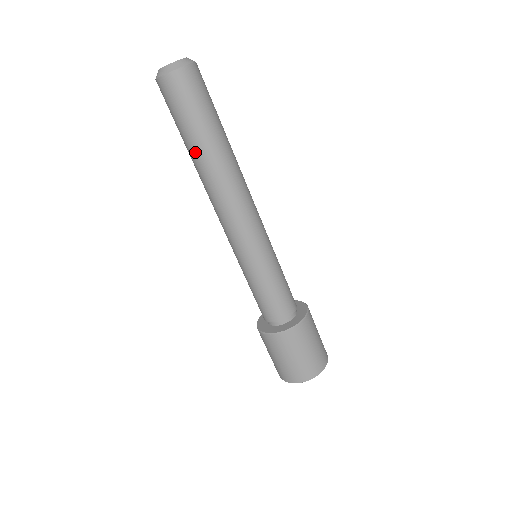
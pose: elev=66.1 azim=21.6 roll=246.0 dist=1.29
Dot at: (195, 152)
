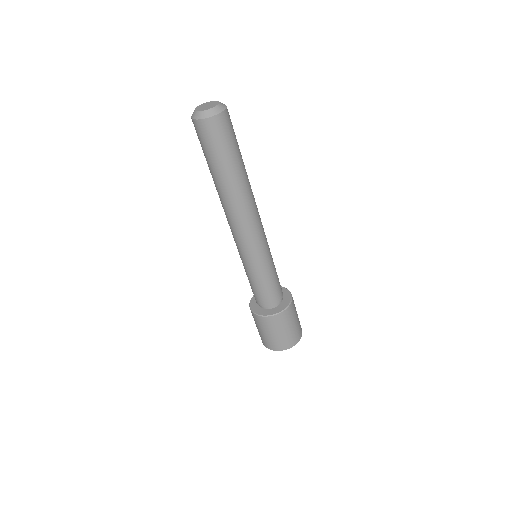
Dot at: (223, 179)
